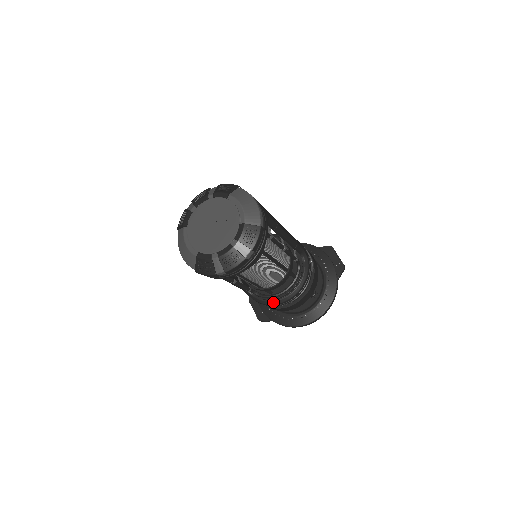
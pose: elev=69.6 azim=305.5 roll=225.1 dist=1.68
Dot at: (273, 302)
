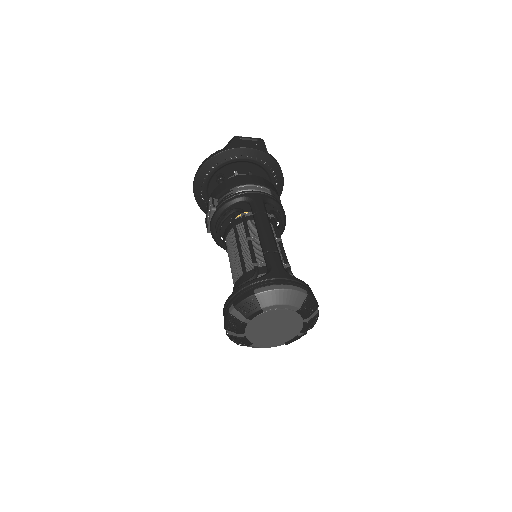
Dot at: occluded
